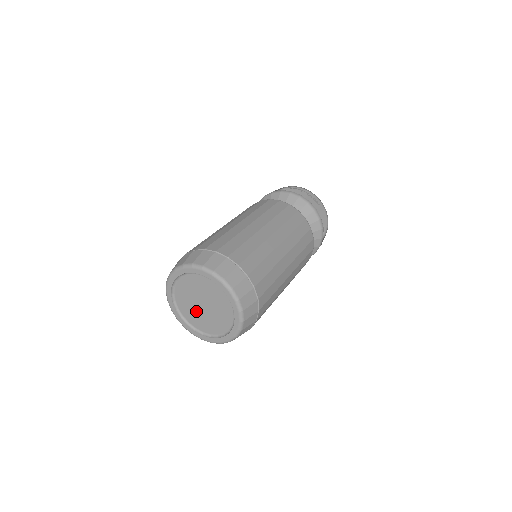
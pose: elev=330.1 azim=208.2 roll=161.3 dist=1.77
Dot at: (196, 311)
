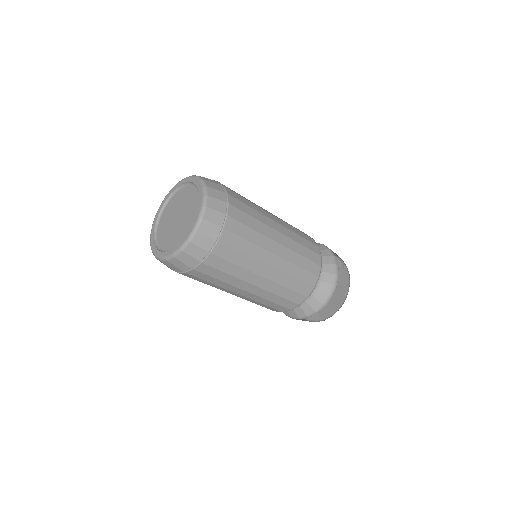
Dot at: (169, 225)
